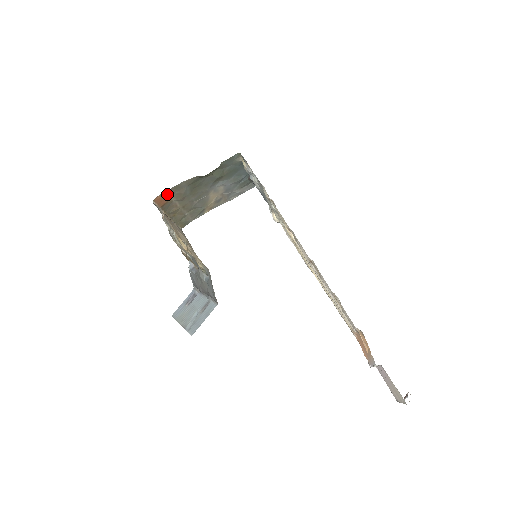
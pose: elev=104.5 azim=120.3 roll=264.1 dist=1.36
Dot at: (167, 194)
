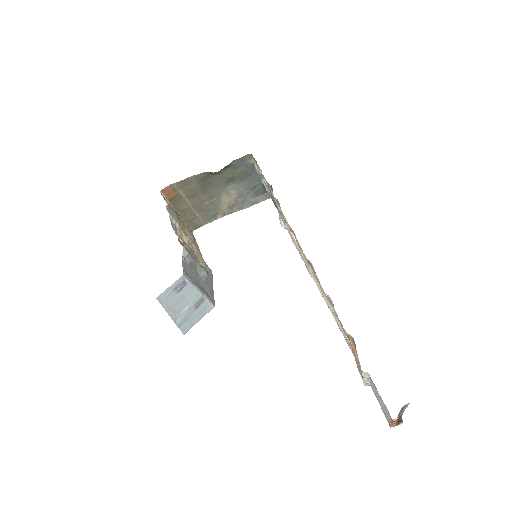
Dot at: (176, 187)
